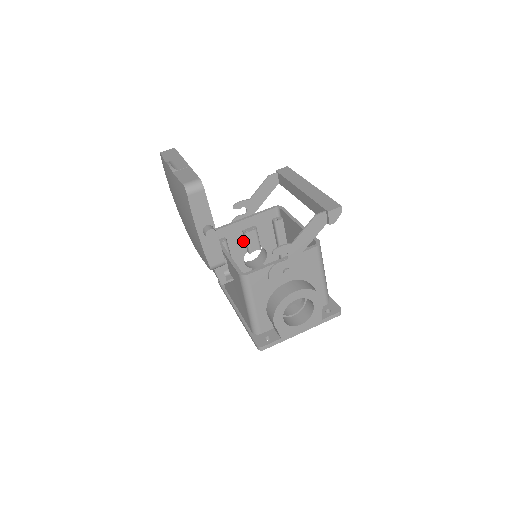
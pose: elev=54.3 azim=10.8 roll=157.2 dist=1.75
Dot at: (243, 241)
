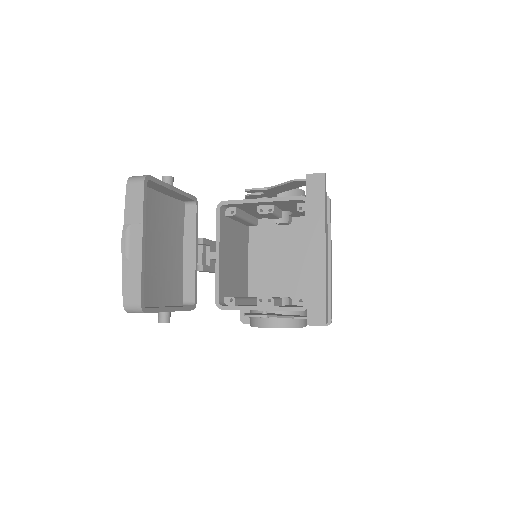
Dot at: occluded
